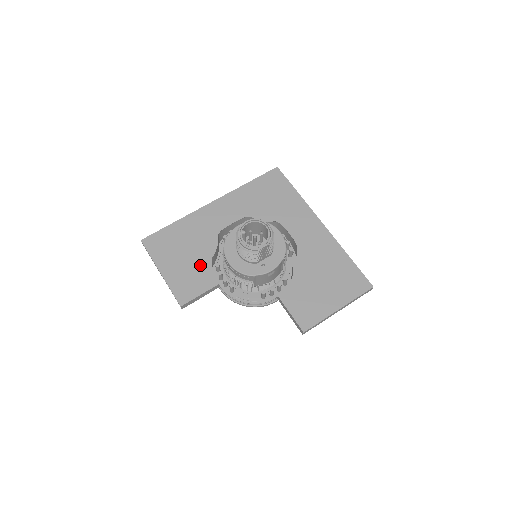
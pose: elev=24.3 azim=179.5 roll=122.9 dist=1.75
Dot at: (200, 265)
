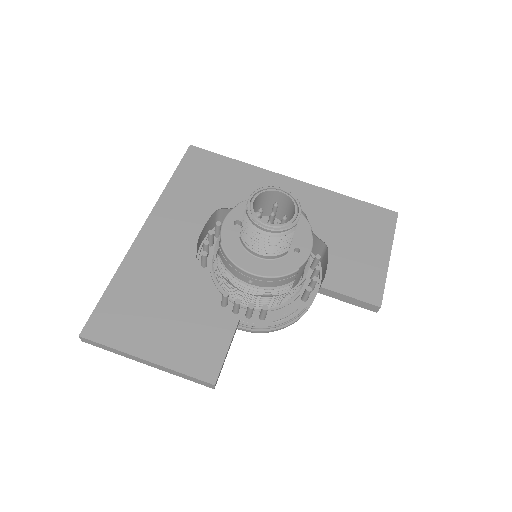
Dot at: (194, 313)
